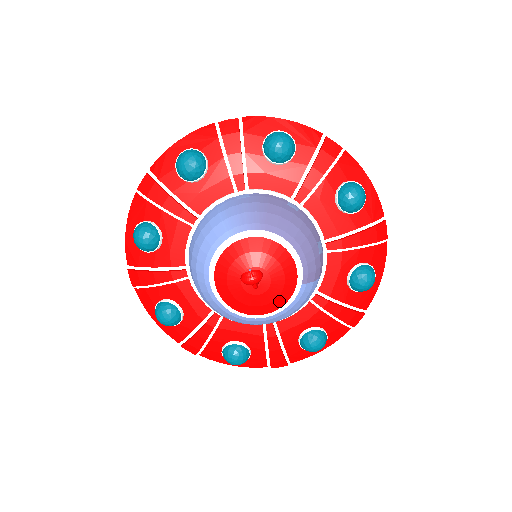
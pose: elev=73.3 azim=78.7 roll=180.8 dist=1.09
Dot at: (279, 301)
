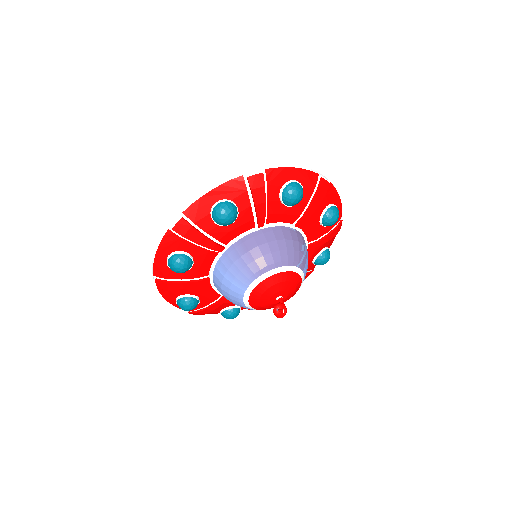
Dot at: (297, 289)
